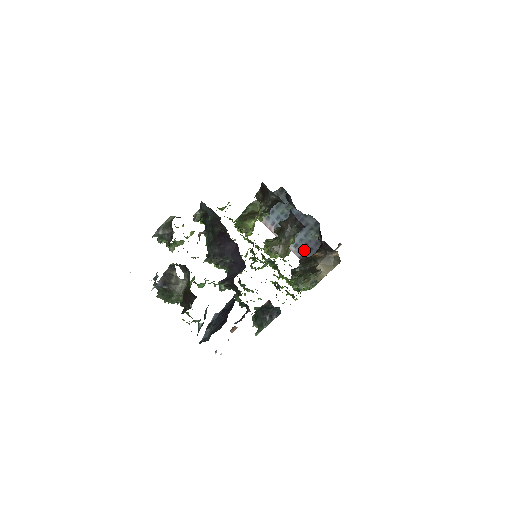
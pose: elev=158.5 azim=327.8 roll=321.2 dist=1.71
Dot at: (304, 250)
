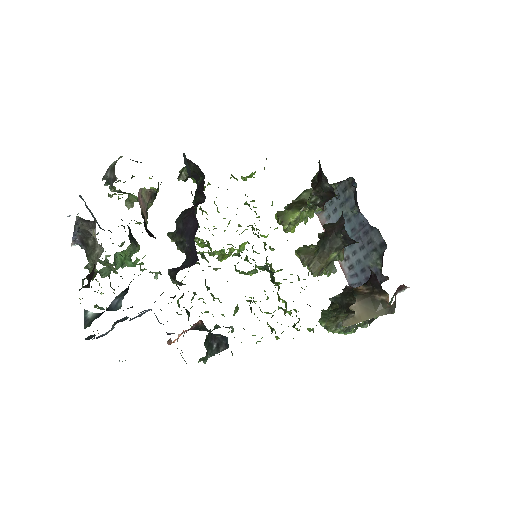
Dot at: (359, 277)
